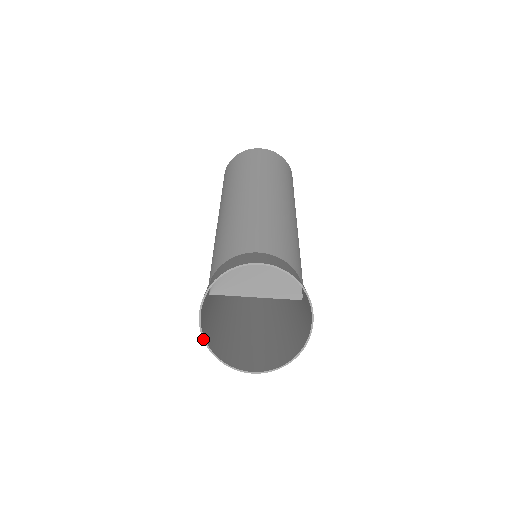
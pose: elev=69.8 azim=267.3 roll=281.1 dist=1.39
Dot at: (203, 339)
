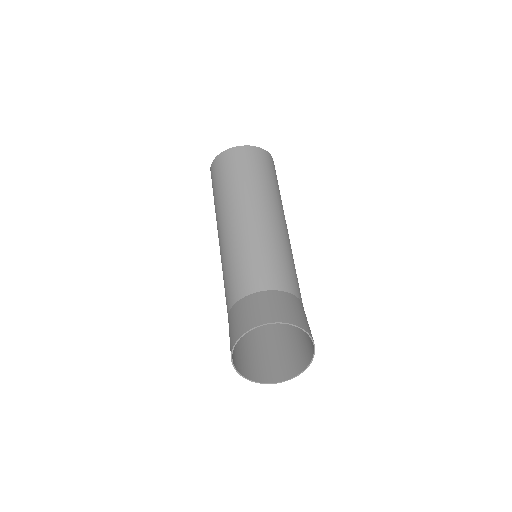
Dot at: (237, 372)
